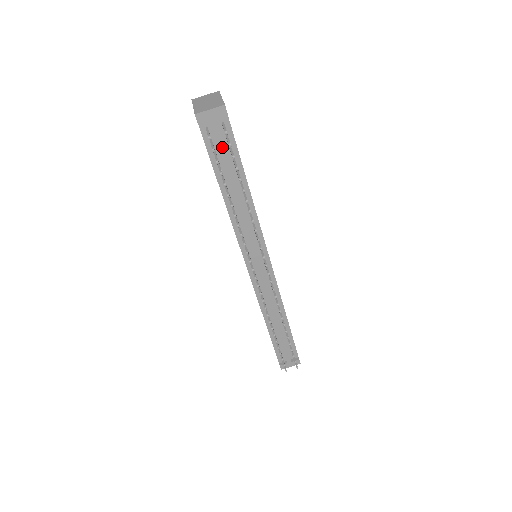
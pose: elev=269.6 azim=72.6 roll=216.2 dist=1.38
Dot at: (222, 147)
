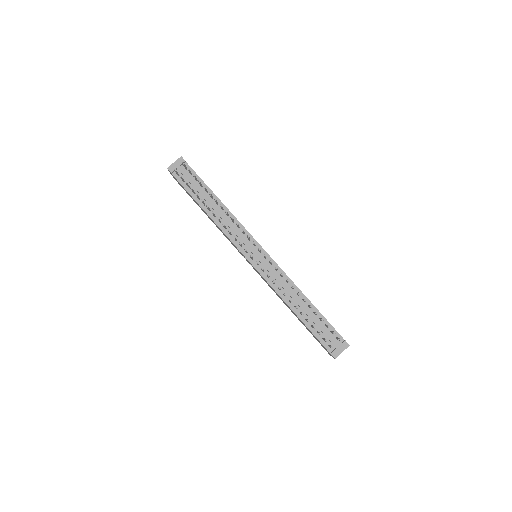
Dot at: (190, 180)
